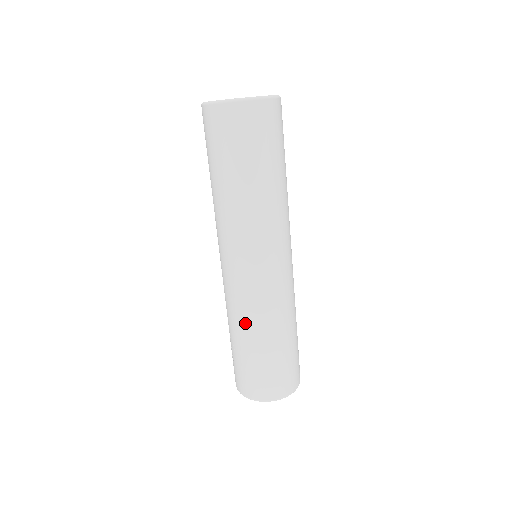
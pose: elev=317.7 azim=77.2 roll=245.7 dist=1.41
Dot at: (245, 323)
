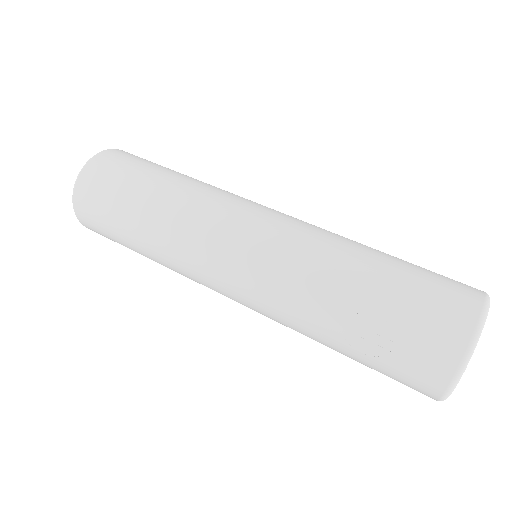
Dot at: (330, 257)
